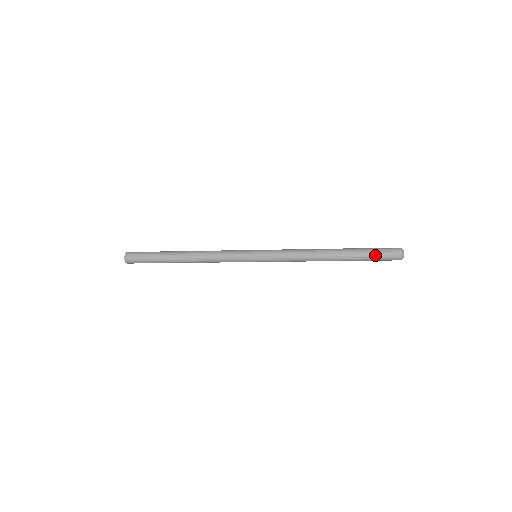
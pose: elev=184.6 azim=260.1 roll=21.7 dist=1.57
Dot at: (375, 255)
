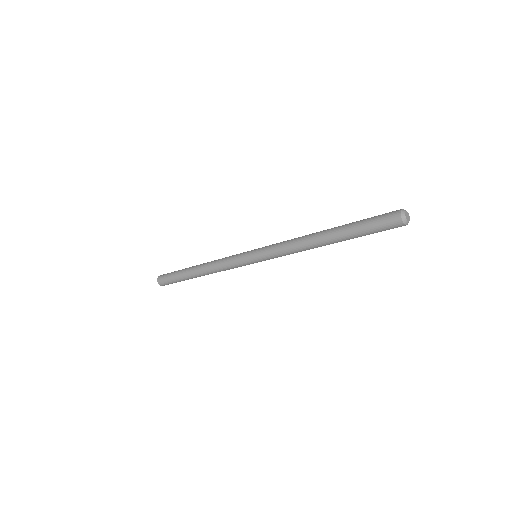
Dot at: (369, 222)
